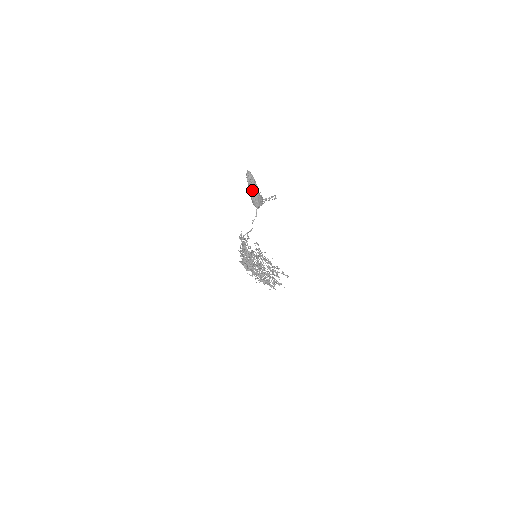
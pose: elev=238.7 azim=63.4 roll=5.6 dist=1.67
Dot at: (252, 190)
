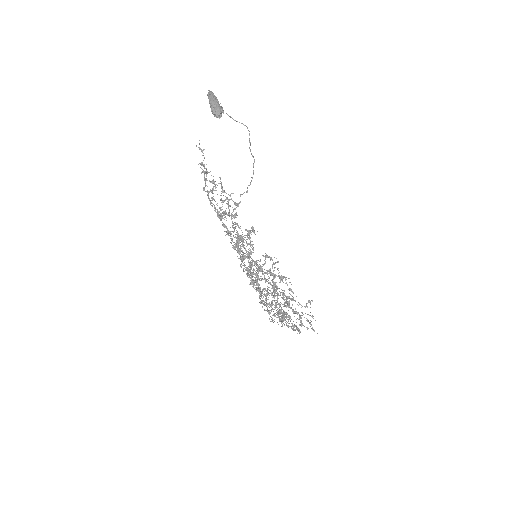
Dot at: (210, 99)
